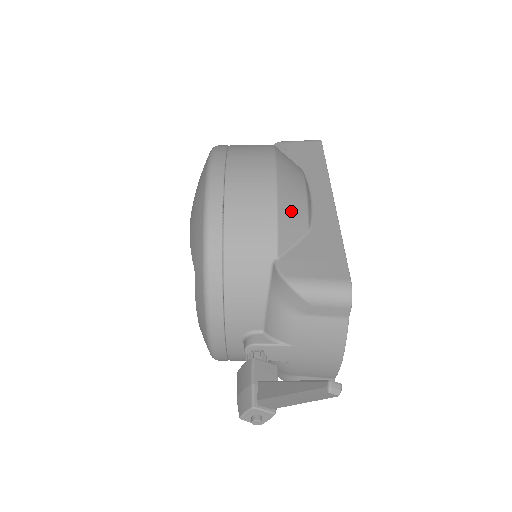
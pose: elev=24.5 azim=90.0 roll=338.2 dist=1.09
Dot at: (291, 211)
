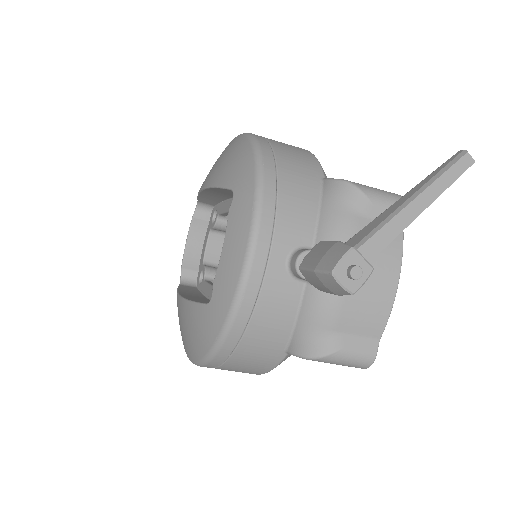
Dot at: occluded
